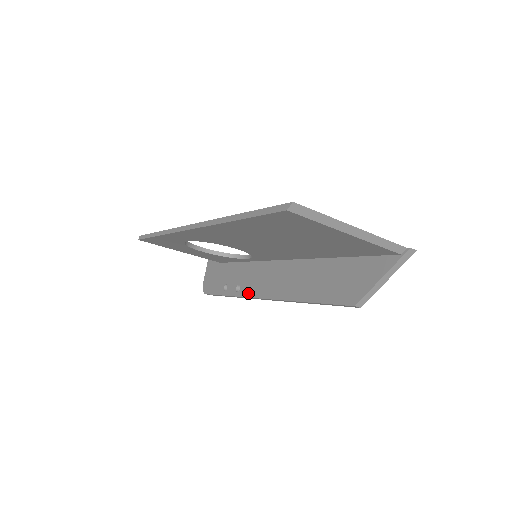
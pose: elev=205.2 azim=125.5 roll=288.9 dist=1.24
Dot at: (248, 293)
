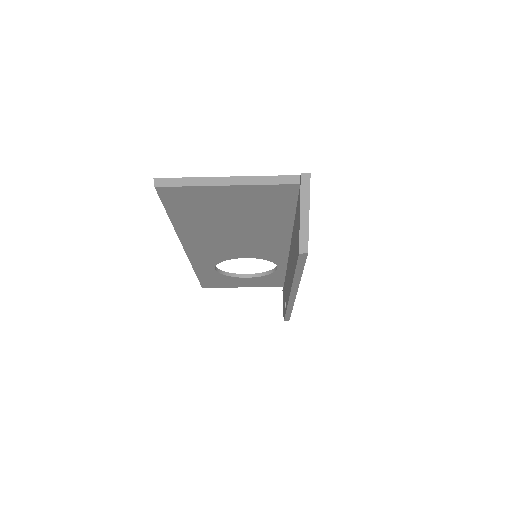
Dot at: occluded
